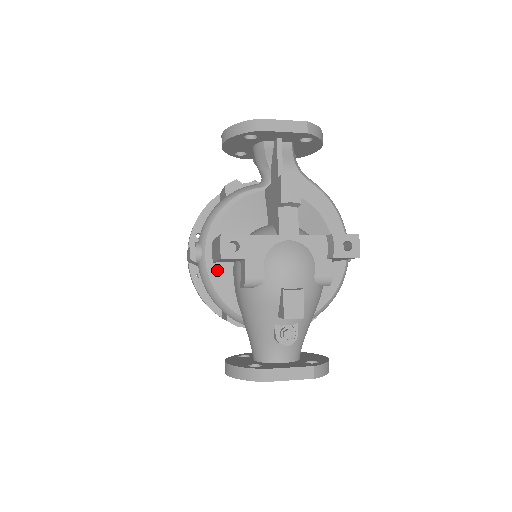
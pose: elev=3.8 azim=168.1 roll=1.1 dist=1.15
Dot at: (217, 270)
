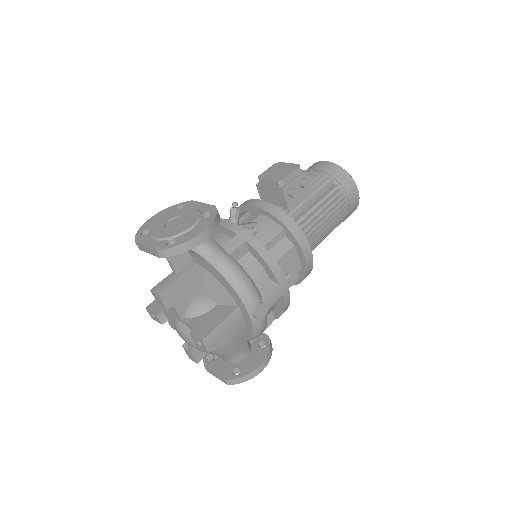
Dot at: occluded
